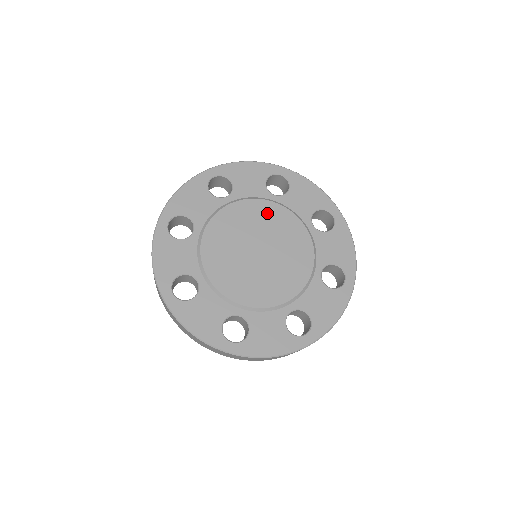
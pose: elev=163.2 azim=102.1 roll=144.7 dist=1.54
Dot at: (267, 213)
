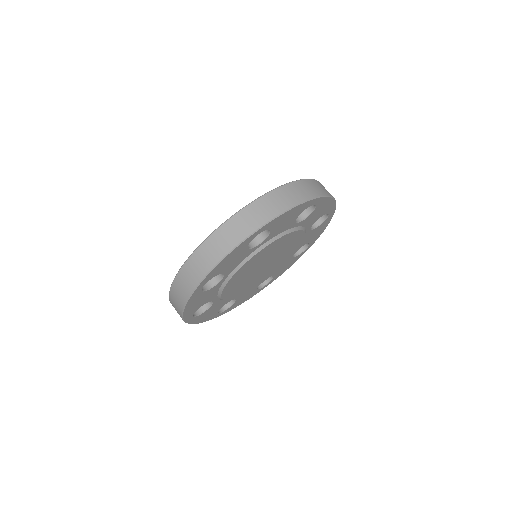
Dot at: (285, 241)
